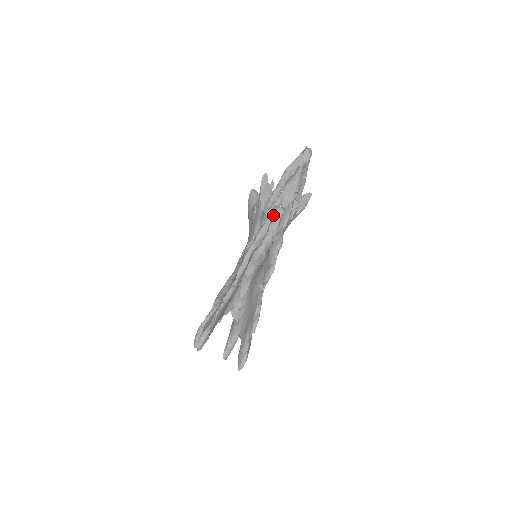
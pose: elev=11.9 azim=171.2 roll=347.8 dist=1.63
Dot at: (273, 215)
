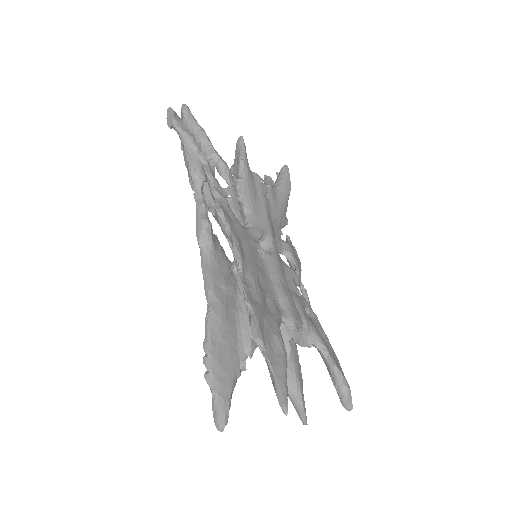
Dot at: (201, 199)
